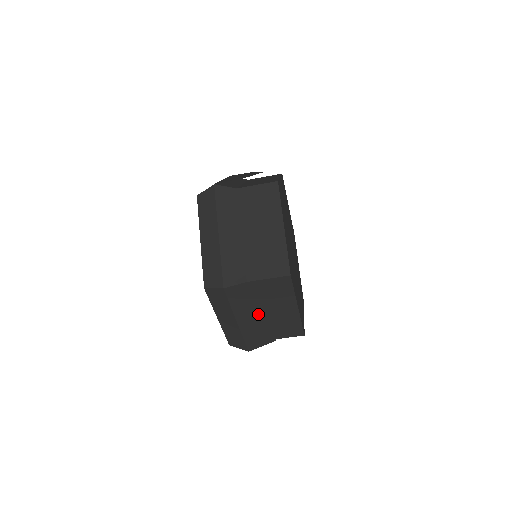
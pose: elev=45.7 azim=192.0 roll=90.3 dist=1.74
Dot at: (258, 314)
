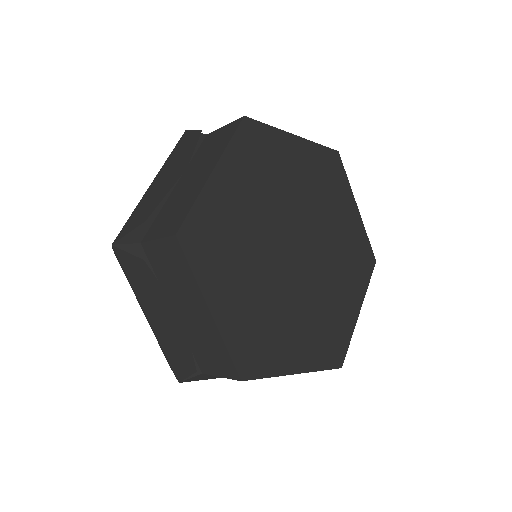
Dot at: (159, 305)
